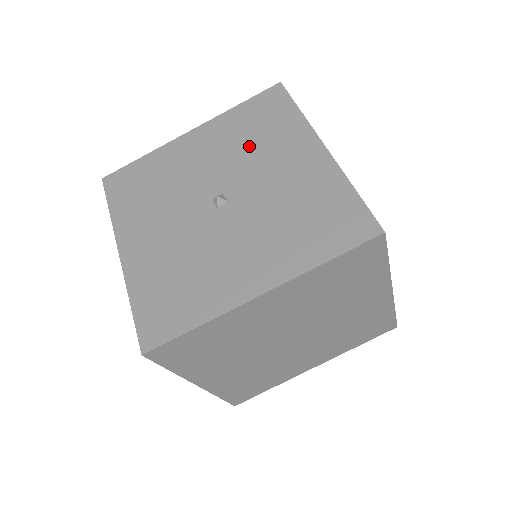
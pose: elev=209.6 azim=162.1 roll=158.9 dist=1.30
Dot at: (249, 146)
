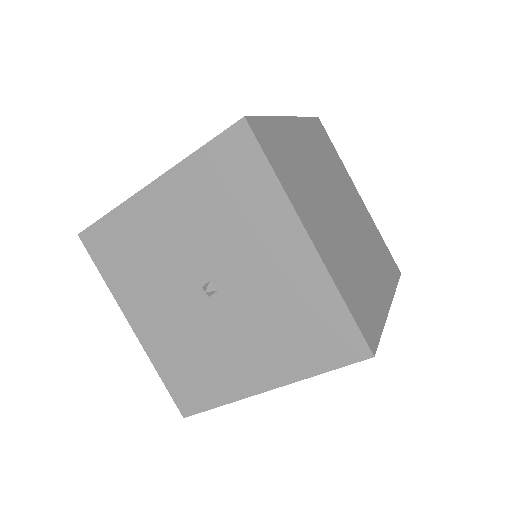
Dot at: (224, 222)
